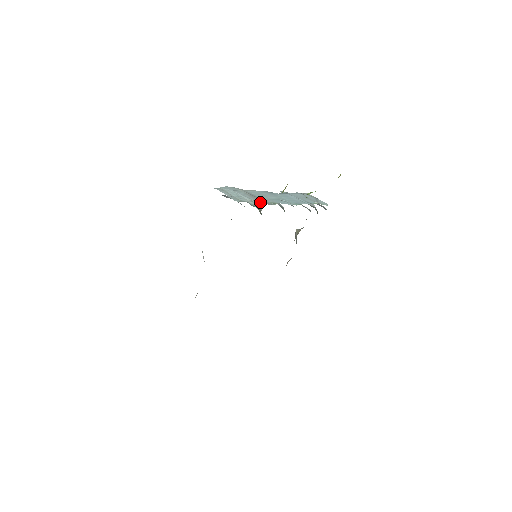
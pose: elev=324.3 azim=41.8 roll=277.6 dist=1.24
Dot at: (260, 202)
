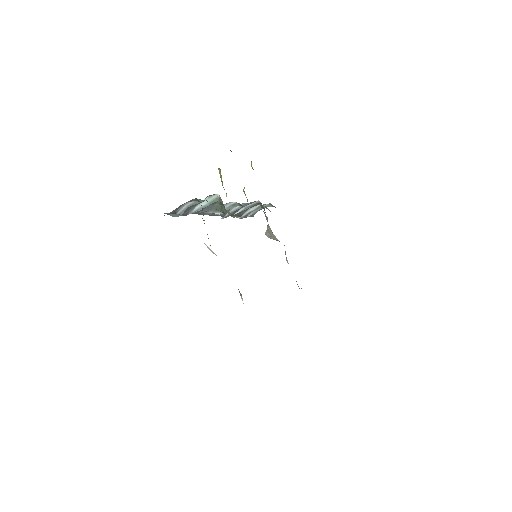
Dot at: occluded
